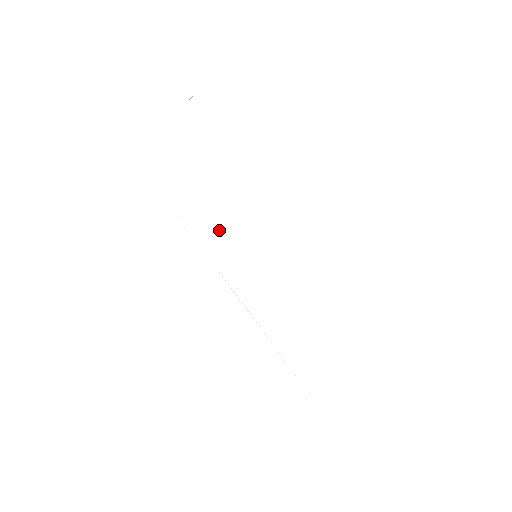
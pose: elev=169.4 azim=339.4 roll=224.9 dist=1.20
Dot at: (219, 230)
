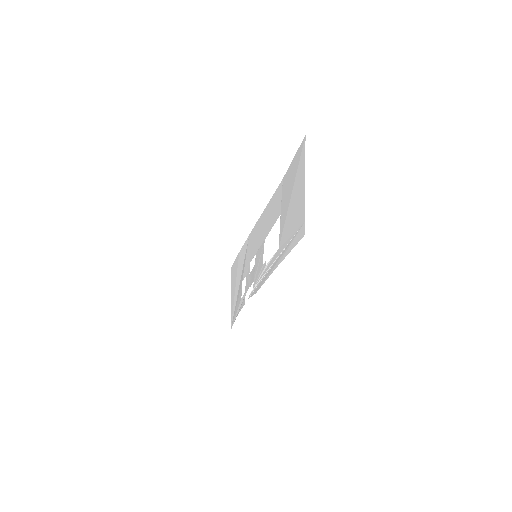
Dot at: (246, 282)
